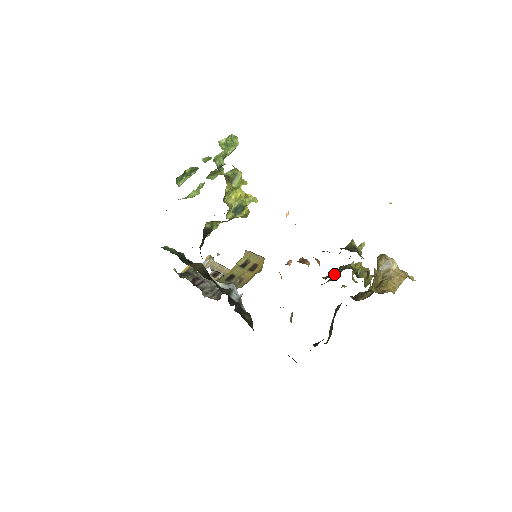
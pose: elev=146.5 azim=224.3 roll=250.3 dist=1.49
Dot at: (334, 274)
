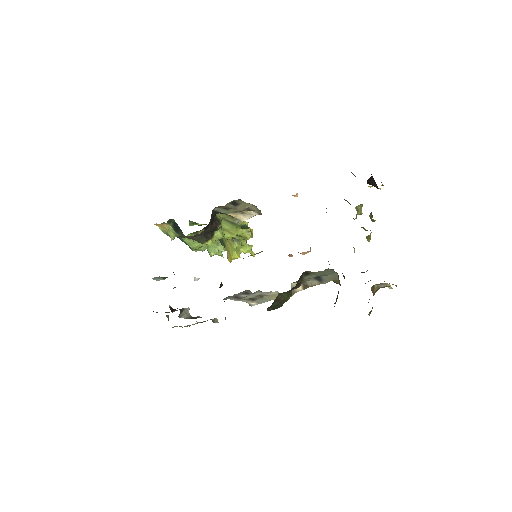
Dot at: occluded
